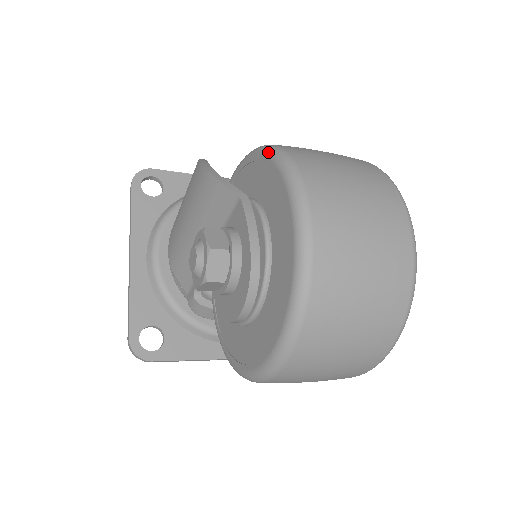
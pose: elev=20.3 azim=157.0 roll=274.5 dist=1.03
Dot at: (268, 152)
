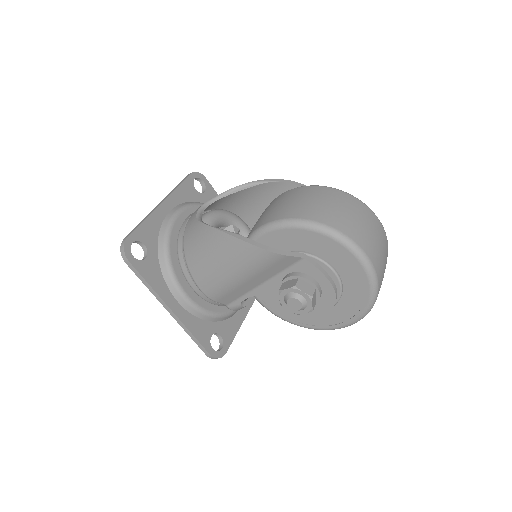
Dot at: (316, 229)
